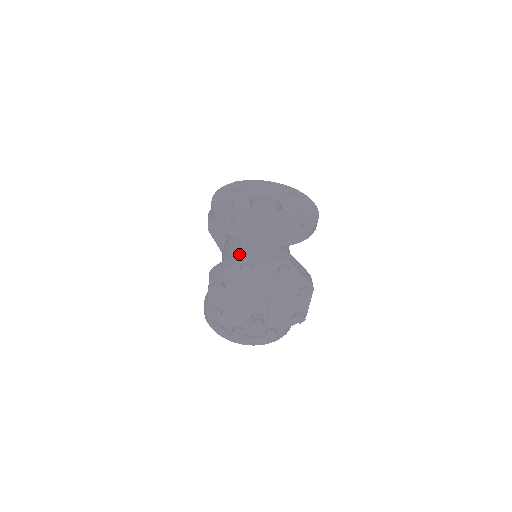
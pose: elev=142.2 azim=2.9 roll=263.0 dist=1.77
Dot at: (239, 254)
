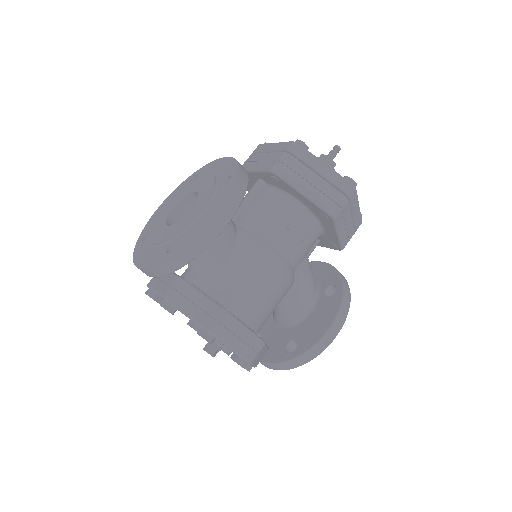
Dot at: occluded
